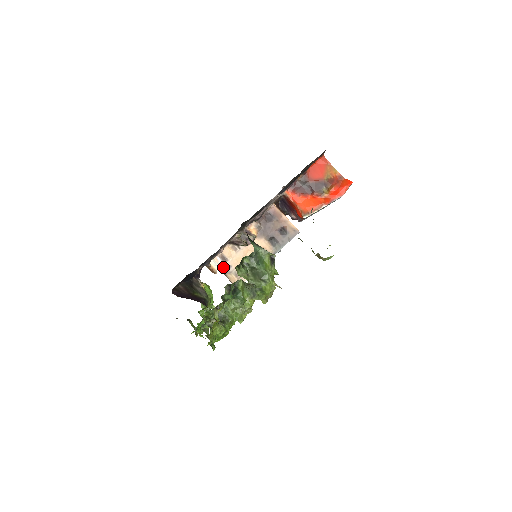
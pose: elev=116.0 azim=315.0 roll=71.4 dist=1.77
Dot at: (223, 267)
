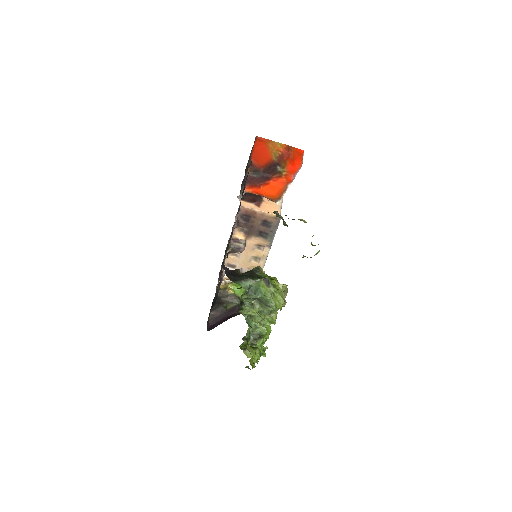
Dot at: occluded
